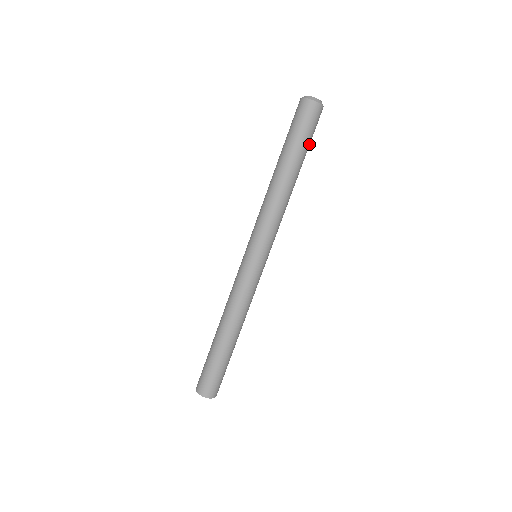
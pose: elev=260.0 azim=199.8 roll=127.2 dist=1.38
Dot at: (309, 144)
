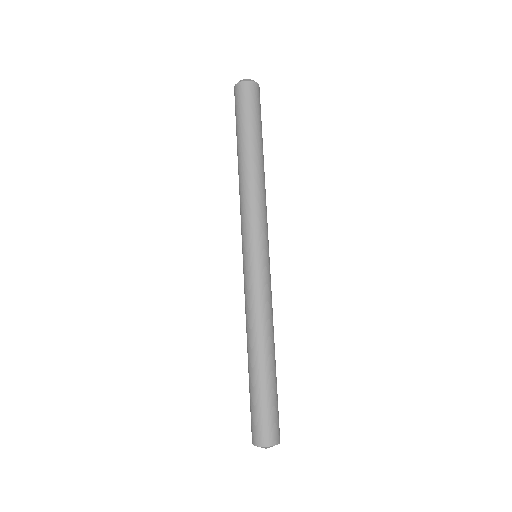
Dot at: (252, 120)
